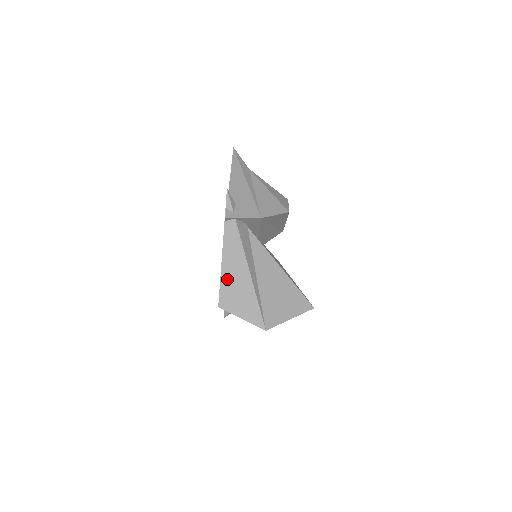
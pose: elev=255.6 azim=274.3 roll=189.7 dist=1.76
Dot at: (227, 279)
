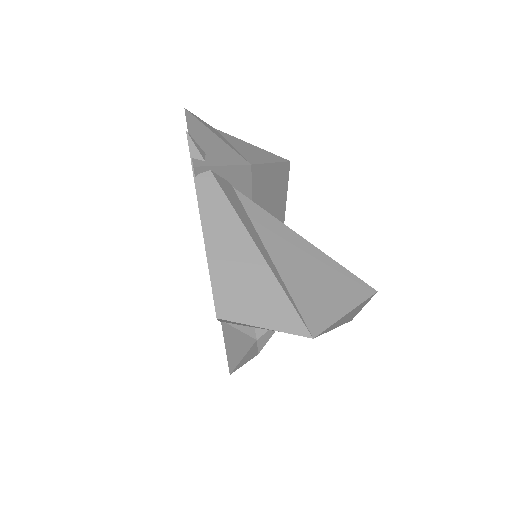
Dot at: (220, 266)
